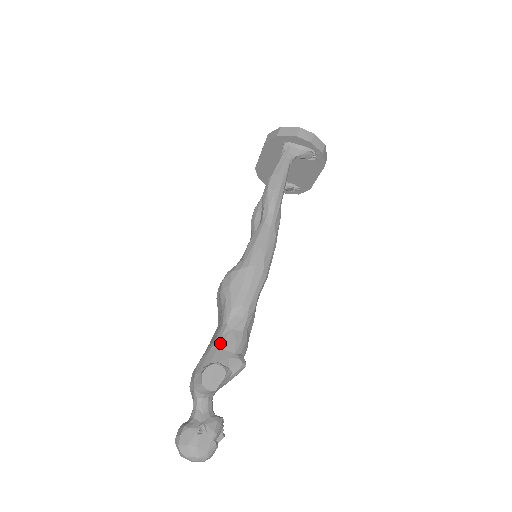
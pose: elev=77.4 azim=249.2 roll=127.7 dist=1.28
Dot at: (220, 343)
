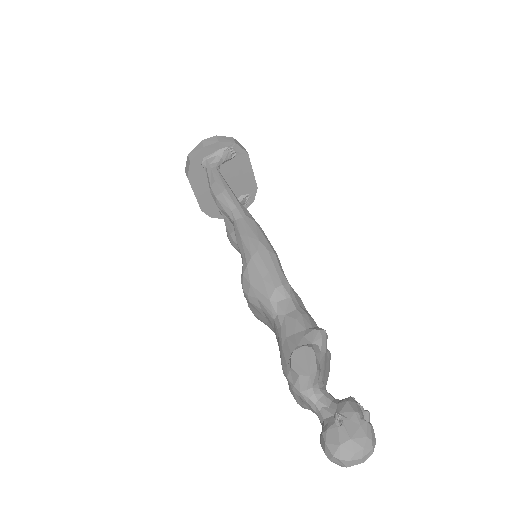
Dot at: (285, 333)
